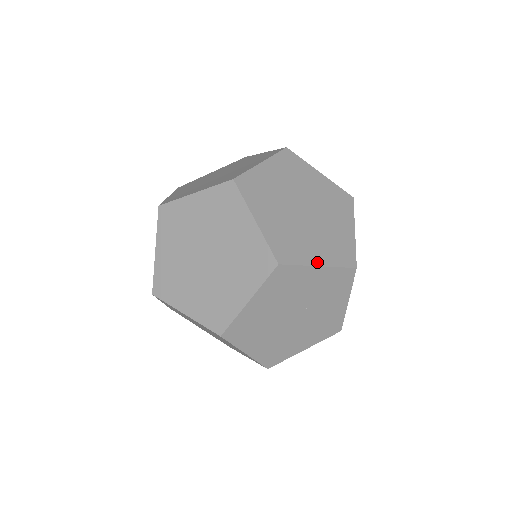
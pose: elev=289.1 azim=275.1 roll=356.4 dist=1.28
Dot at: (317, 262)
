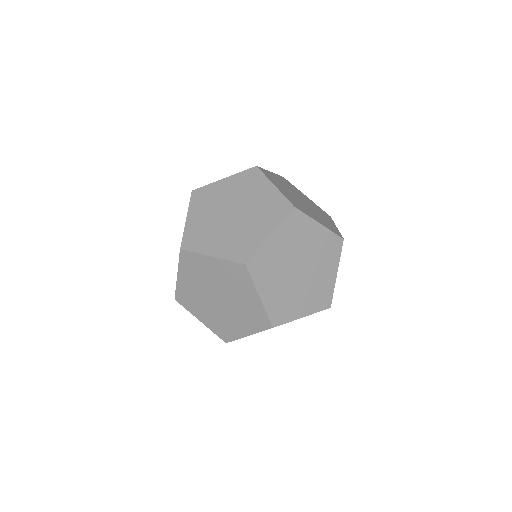
Dot at: (267, 235)
